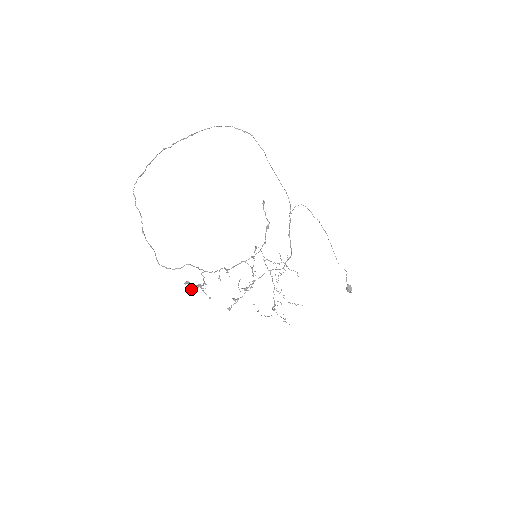
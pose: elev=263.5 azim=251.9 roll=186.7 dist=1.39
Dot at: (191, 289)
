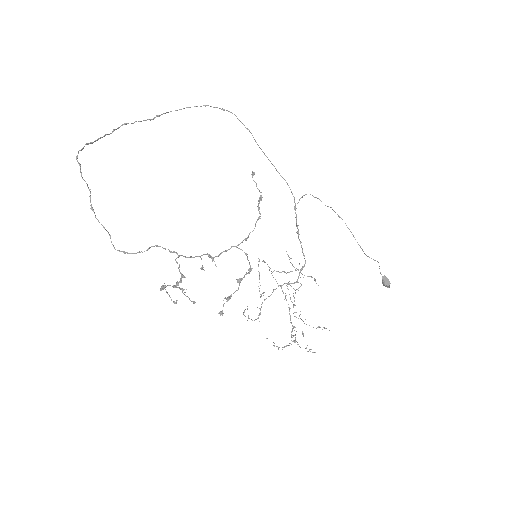
Dot at: occluded
